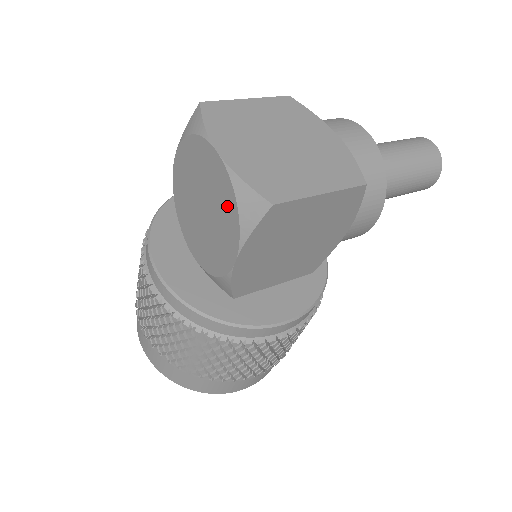
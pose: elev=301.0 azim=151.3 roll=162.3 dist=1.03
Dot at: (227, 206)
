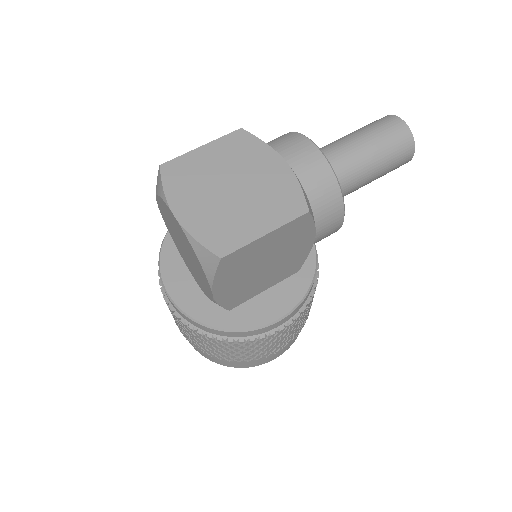
Dot at: (194, 256)
